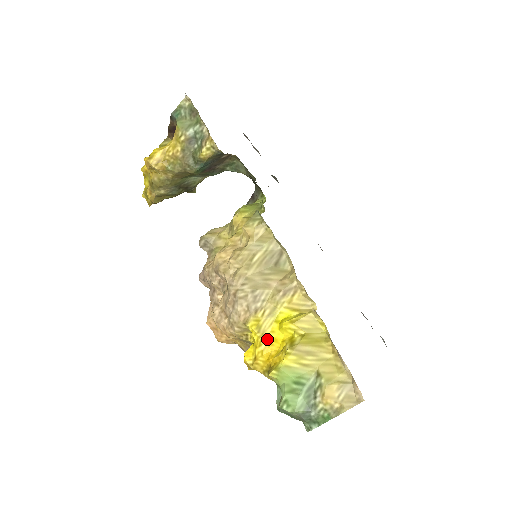
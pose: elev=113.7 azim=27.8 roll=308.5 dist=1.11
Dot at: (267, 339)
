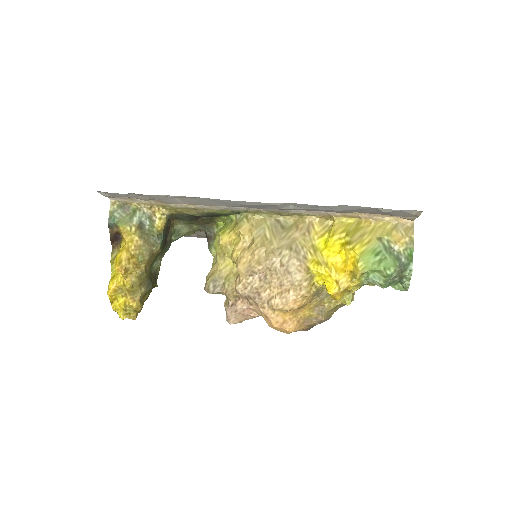
Dot at: (330, 264)
